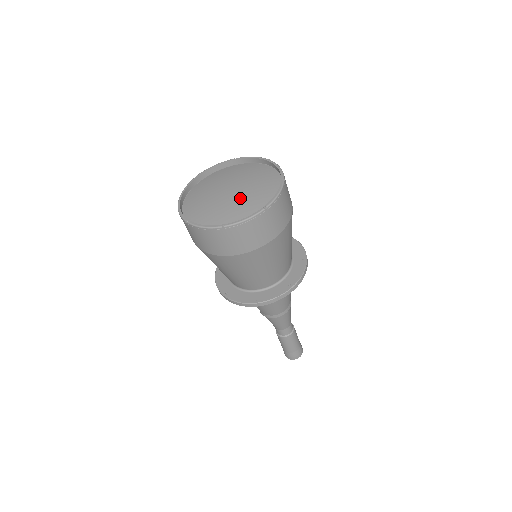
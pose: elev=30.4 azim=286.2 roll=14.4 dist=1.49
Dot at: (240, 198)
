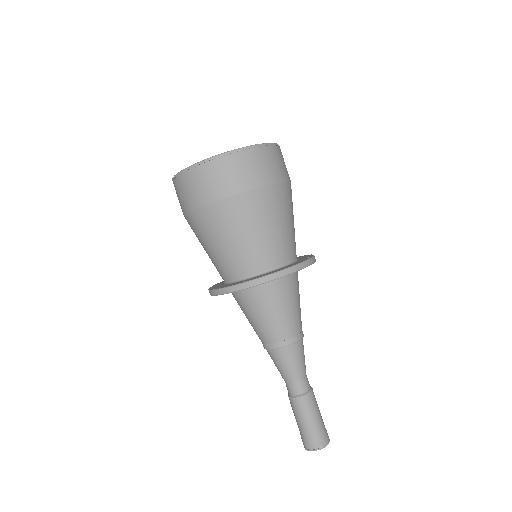
Dot at: occluded
